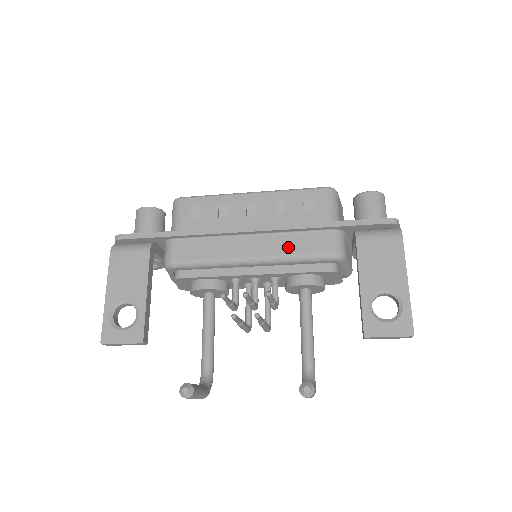
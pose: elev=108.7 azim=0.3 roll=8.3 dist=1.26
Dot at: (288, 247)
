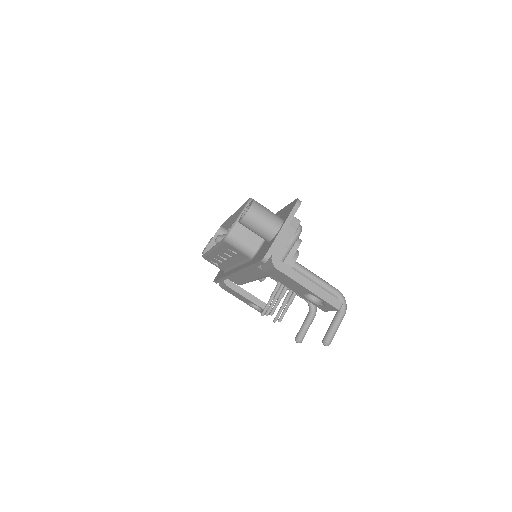
Dot at: (254, 275)
